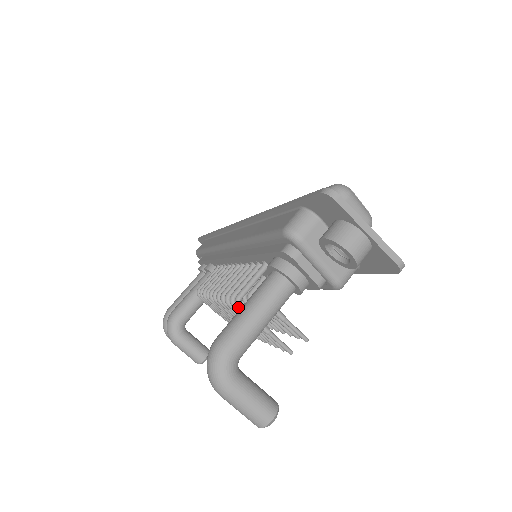
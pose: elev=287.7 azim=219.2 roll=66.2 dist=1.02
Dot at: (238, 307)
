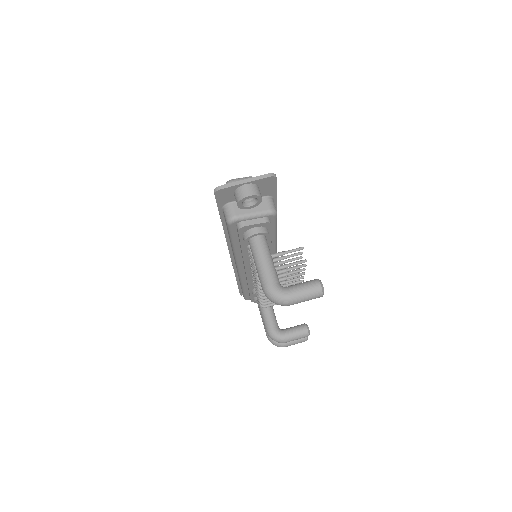
Dot at: occluded
